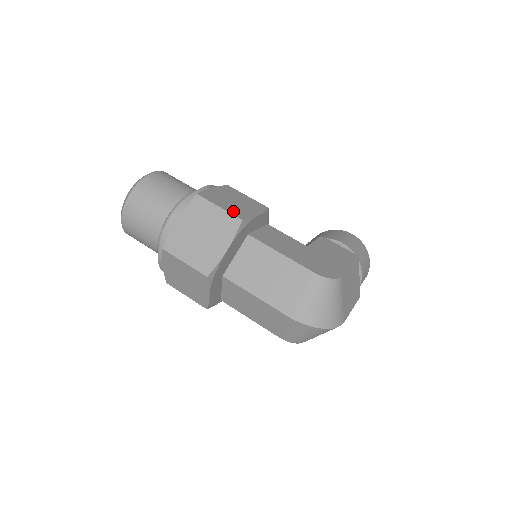
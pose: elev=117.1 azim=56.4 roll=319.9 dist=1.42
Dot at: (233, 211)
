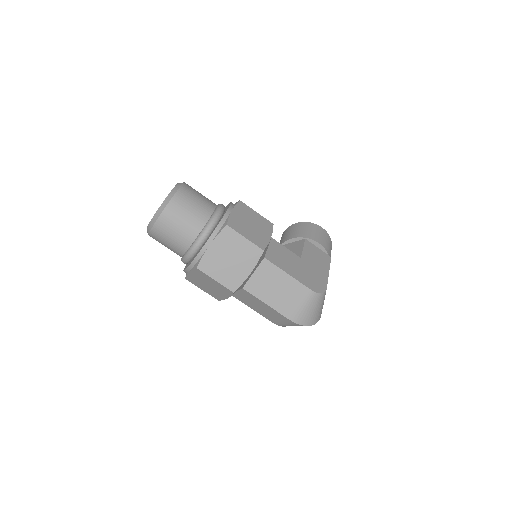
Dot at: (255, 240)
